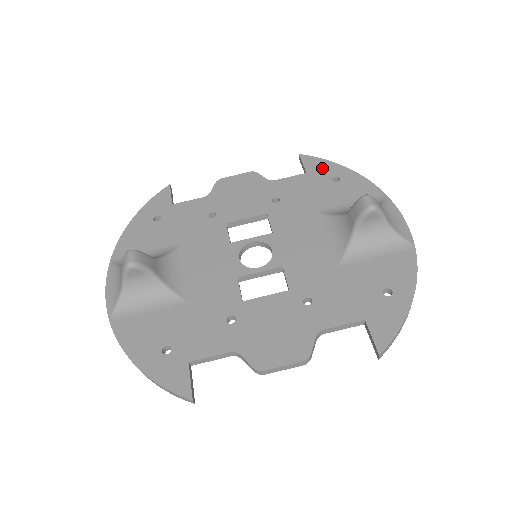
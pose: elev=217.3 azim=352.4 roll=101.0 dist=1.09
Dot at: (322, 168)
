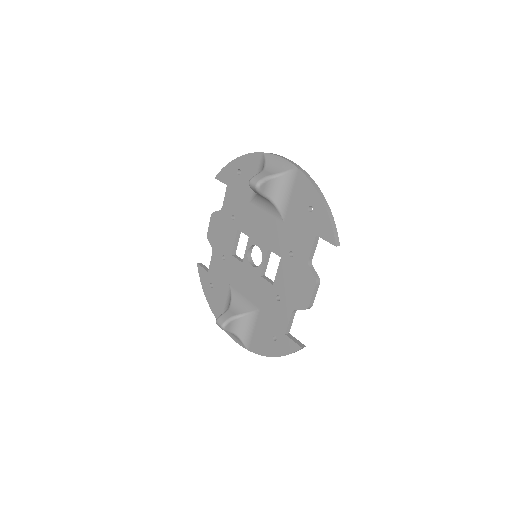
Dot at: (229, 173)
